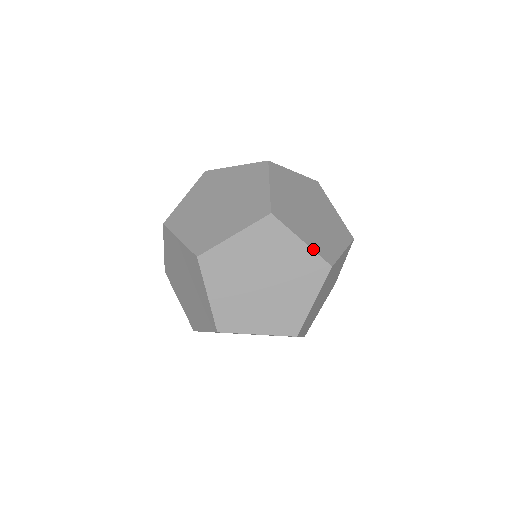
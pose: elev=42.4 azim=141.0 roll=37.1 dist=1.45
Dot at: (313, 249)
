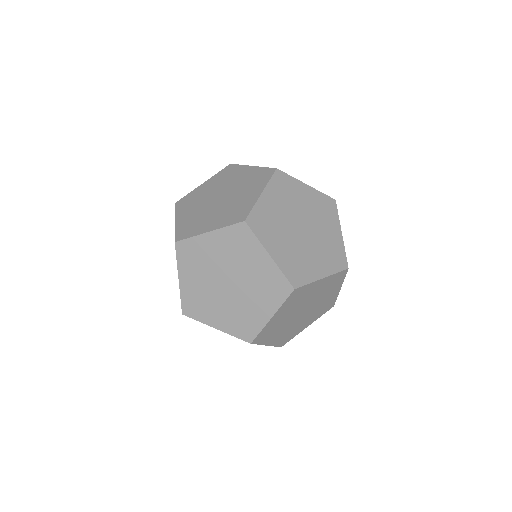
Dot at: (261, 167)
